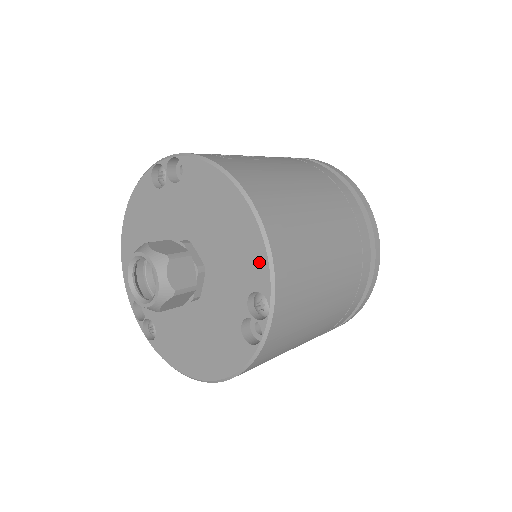
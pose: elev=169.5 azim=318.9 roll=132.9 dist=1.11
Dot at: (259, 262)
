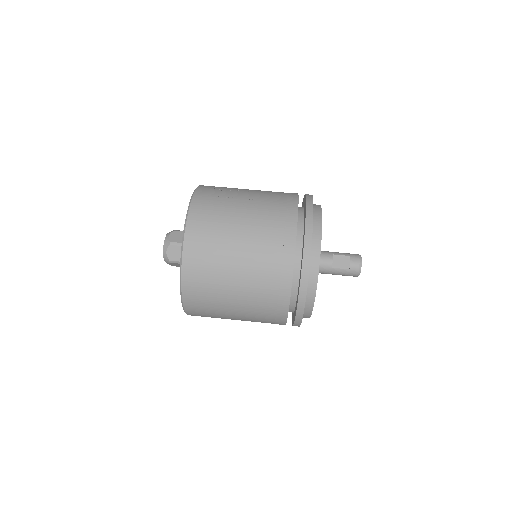
Dot at: occluded
